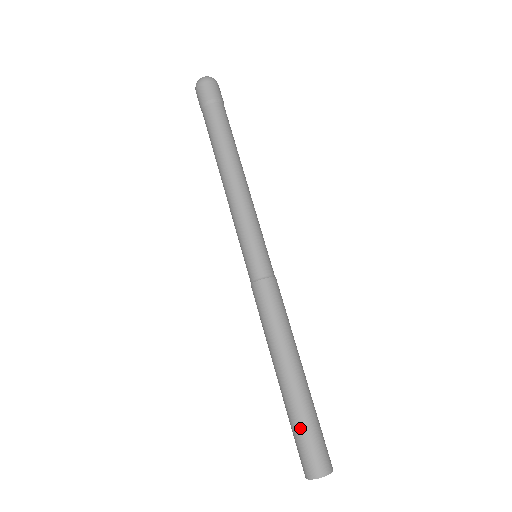
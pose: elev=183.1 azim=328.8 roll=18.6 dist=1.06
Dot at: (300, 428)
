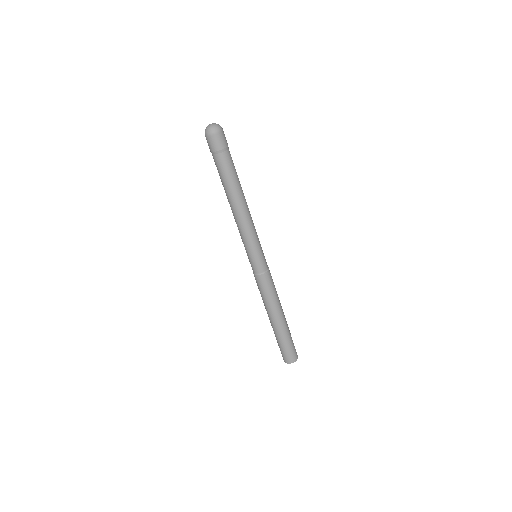
Dot at: (285, 344)
